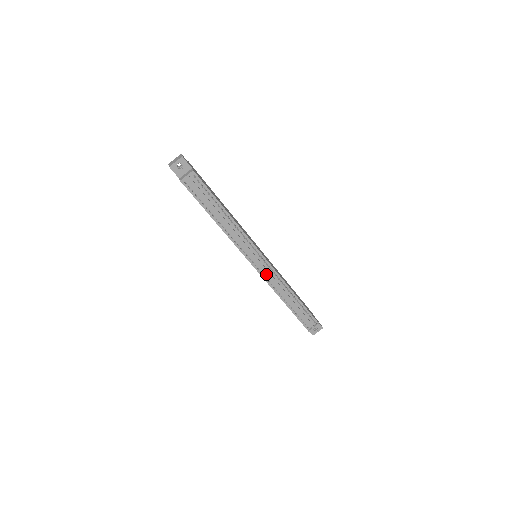
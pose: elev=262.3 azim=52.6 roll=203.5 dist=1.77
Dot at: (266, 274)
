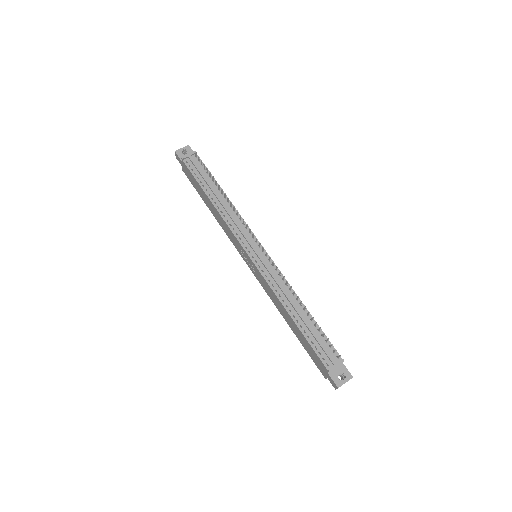
Dot at: (266, 271)
